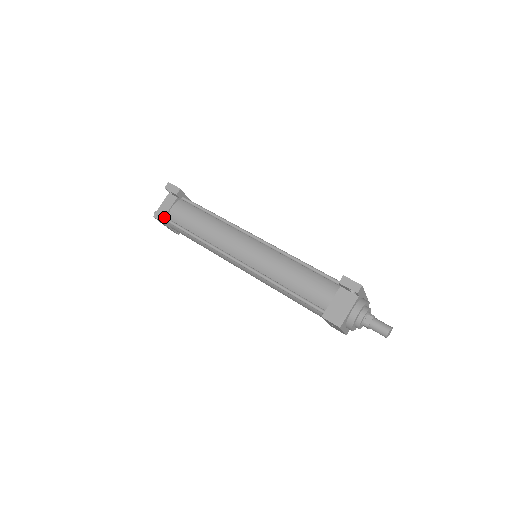
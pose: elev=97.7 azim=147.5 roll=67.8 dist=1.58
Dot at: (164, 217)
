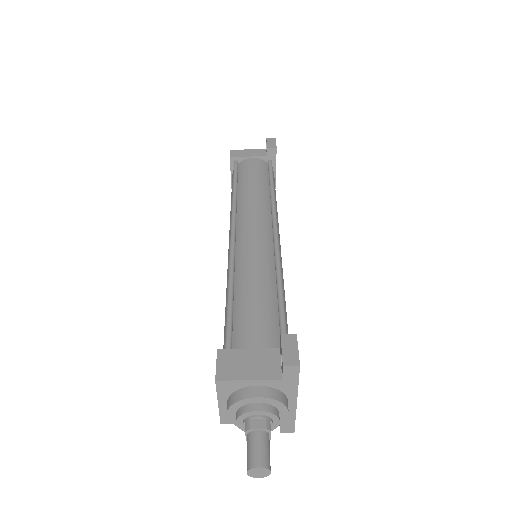
Dot at: (237, 157)
